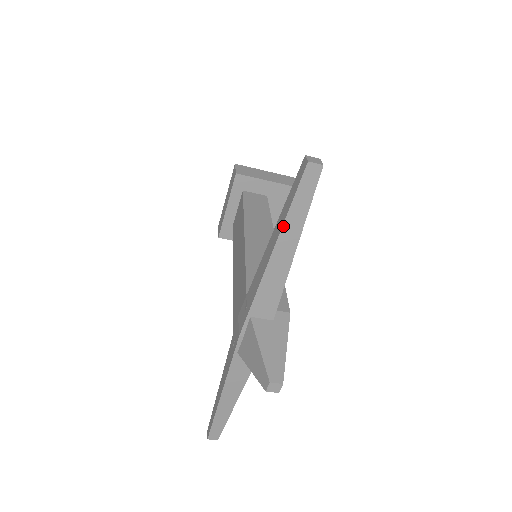
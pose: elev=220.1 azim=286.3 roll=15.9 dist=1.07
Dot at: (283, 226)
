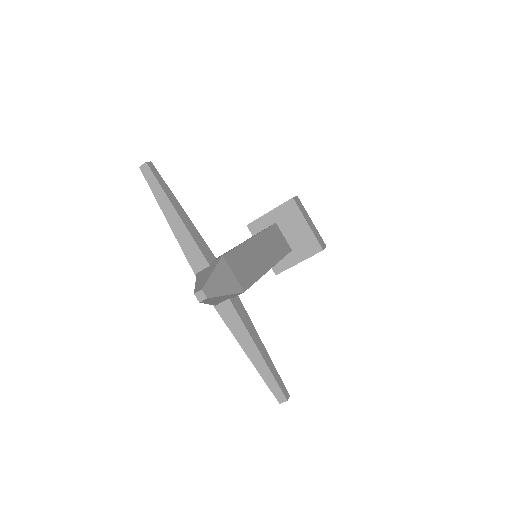
Dot at: (160, 207)
